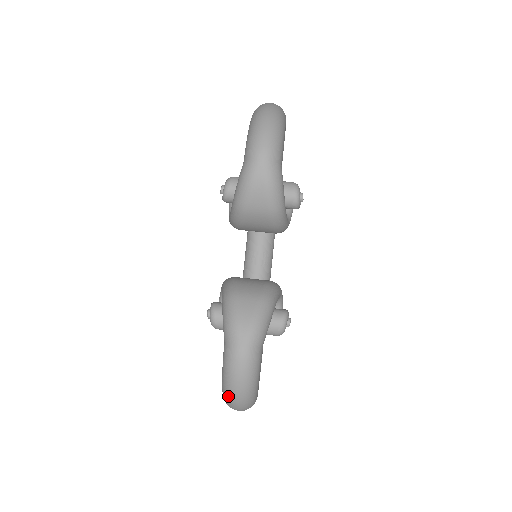
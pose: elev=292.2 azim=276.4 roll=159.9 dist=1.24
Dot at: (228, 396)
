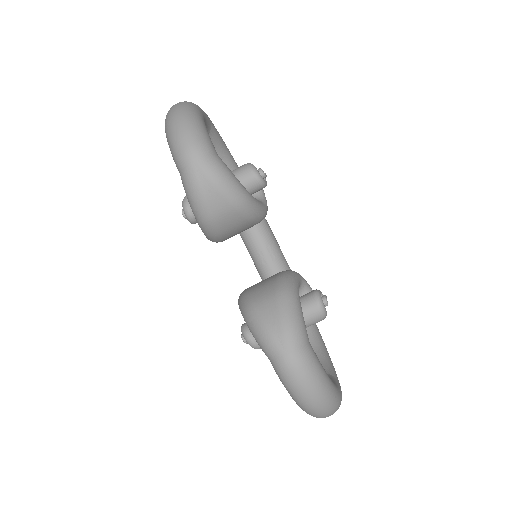
Dot at: (307, 410)
